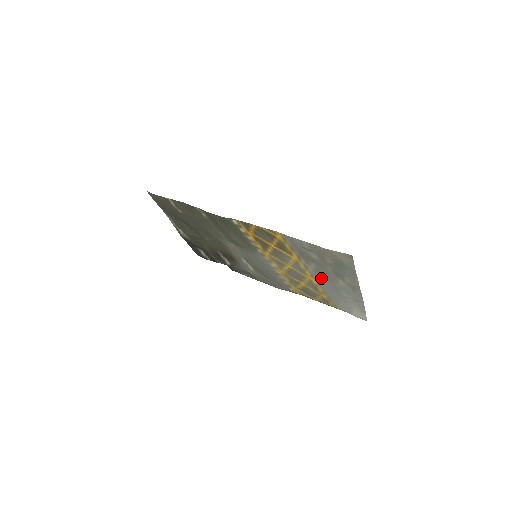
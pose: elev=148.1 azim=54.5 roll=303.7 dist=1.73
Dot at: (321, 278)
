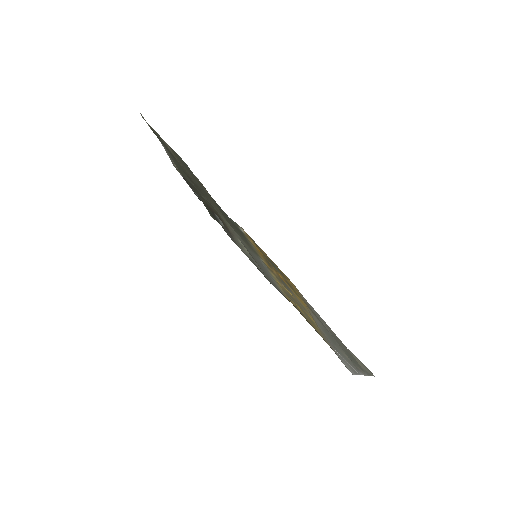
Dot at: (323, 331)
